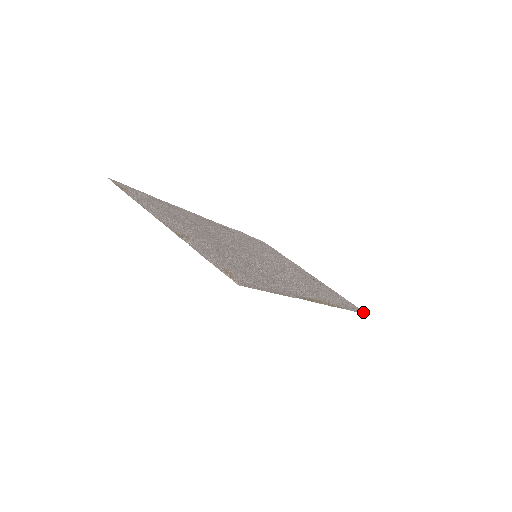
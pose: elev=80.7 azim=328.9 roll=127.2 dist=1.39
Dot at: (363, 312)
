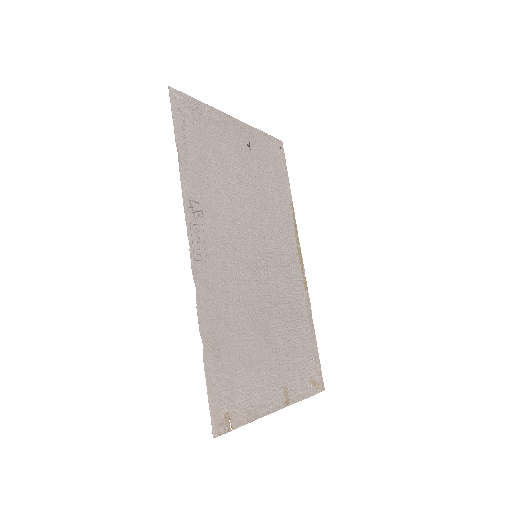
Dot at: (282, 147)
